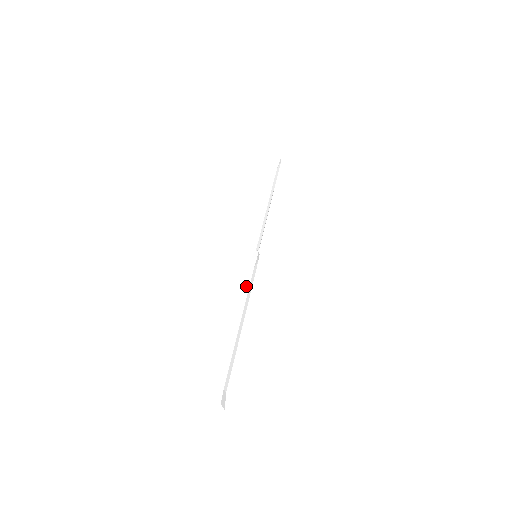
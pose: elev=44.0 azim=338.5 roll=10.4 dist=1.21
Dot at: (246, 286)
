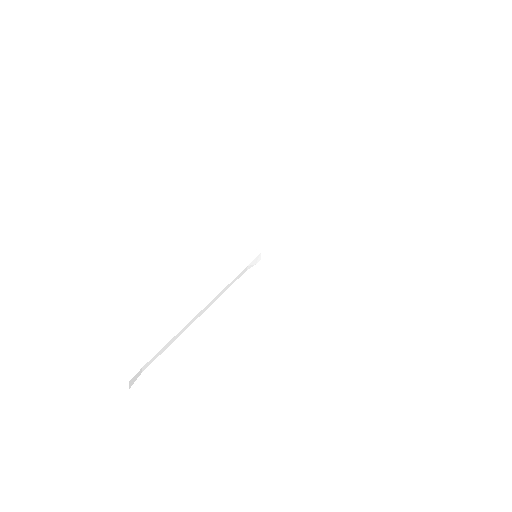
Dot at: (225, 281)
